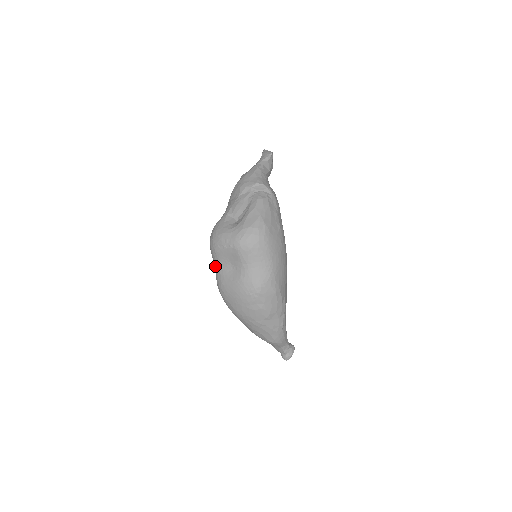
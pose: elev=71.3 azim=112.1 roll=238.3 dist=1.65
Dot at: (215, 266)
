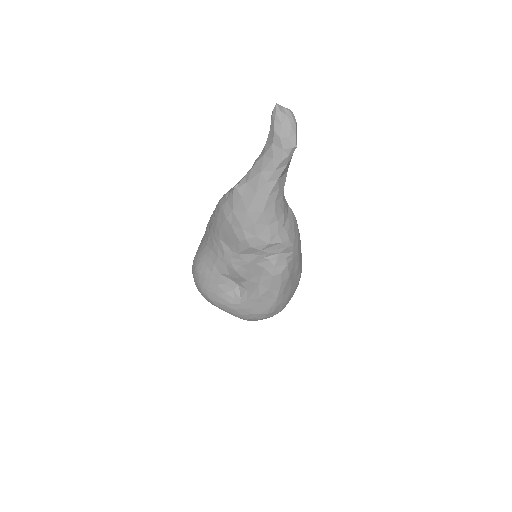
Dot at: occluded
